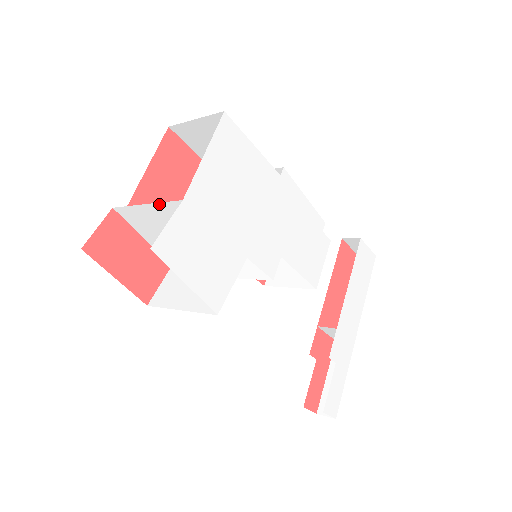
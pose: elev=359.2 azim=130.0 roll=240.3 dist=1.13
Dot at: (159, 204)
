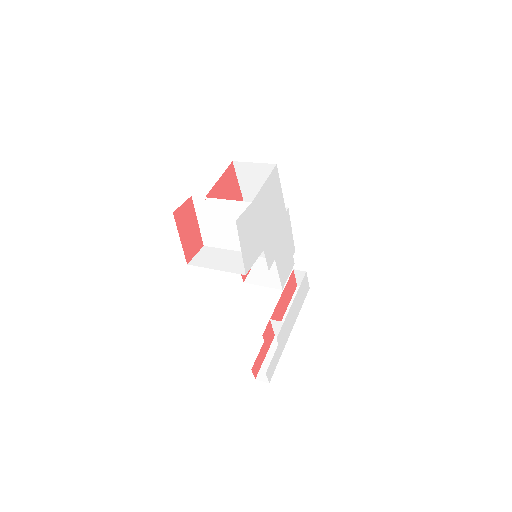
Dot at: (232, 201)
